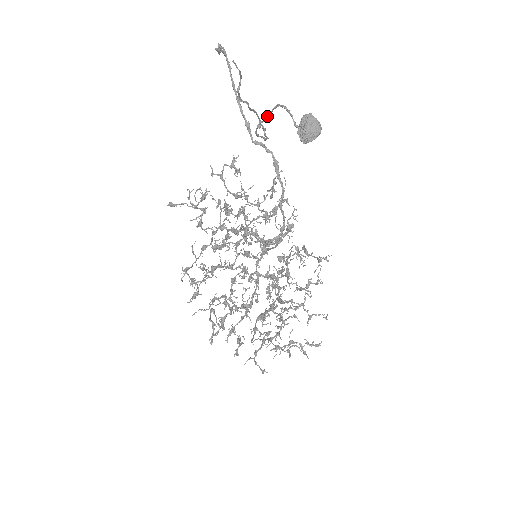
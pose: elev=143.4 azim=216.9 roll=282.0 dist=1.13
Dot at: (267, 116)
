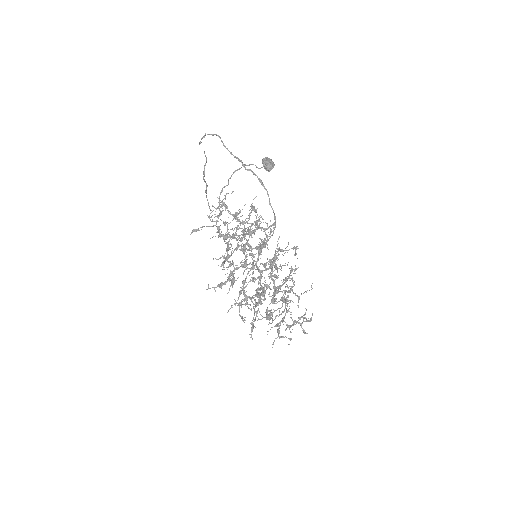
Dot at: (228, 181)
